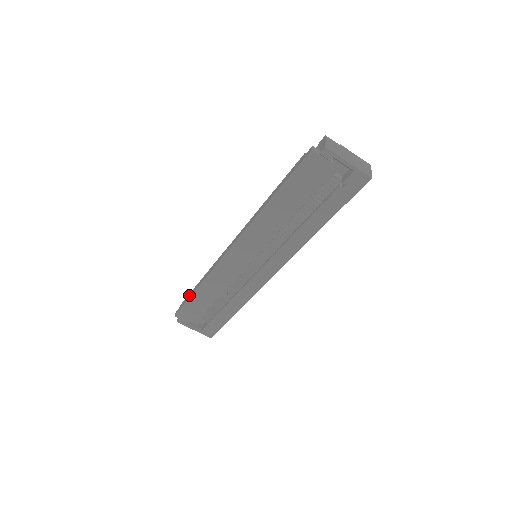
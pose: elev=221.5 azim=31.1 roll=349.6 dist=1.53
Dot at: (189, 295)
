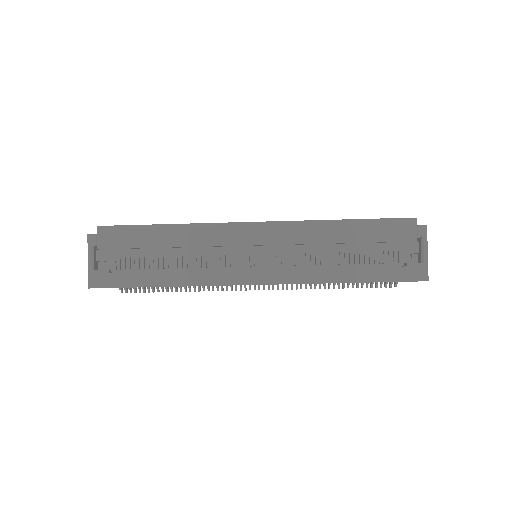
Dot at: occluded
